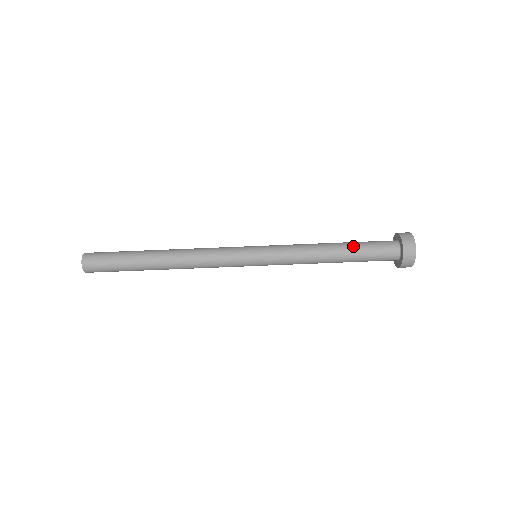
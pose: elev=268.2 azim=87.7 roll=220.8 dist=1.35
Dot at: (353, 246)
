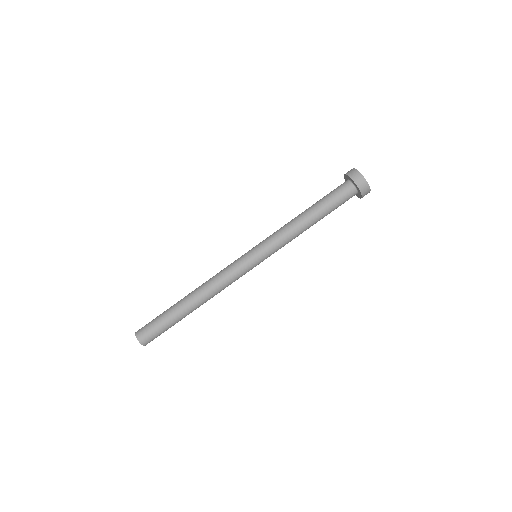
Dot at: (321, 207)
